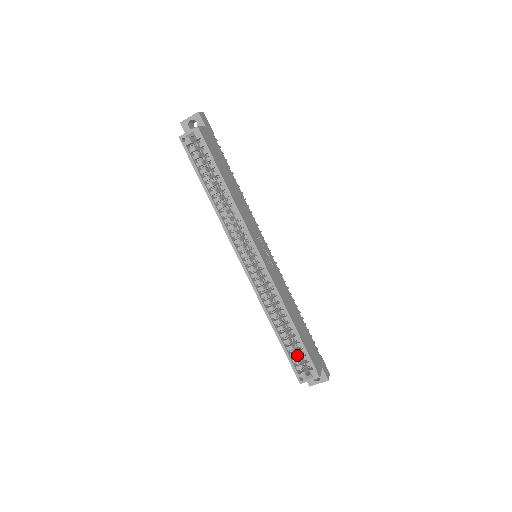
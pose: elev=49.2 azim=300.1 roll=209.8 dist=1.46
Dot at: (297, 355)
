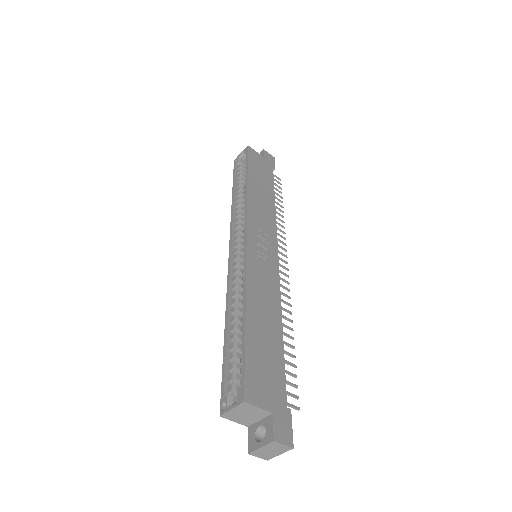
Dot at: occluded
